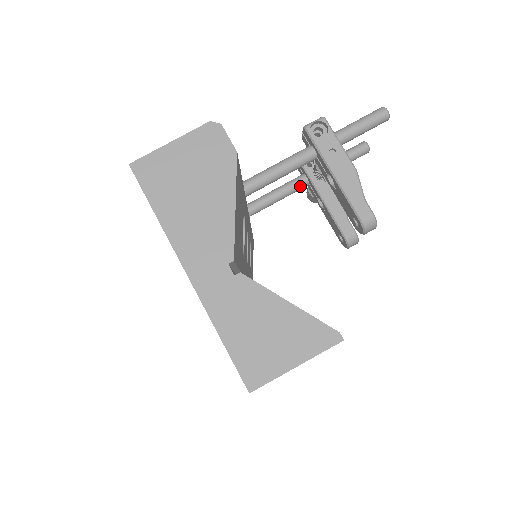
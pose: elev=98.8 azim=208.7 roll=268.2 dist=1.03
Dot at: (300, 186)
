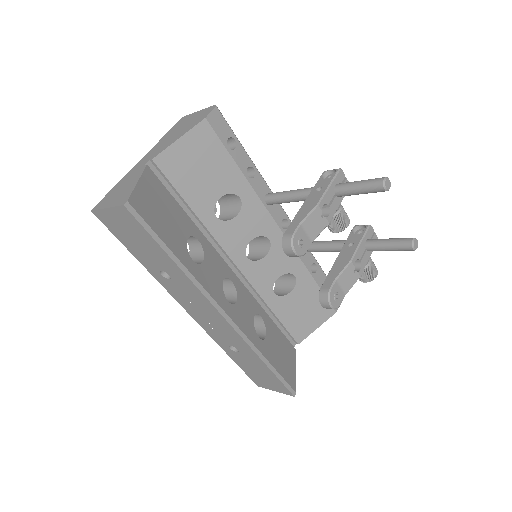
Dot at: (341, 246)
